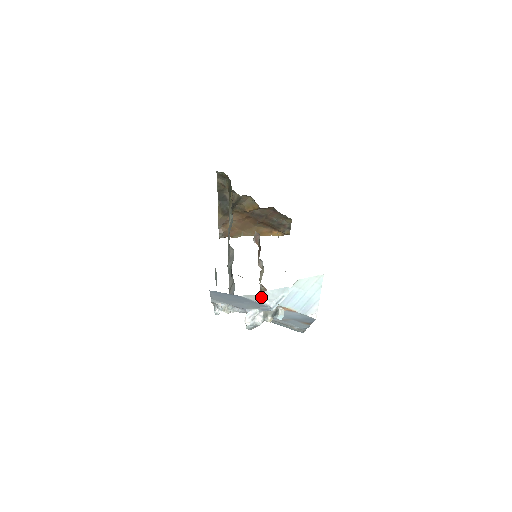
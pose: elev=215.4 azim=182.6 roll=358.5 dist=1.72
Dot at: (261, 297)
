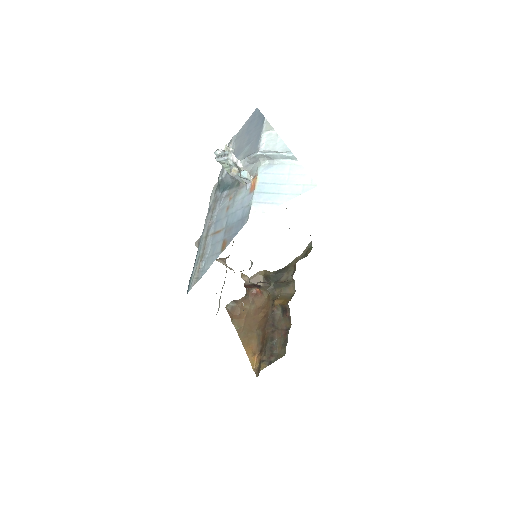
Dot at: (269, 136)
